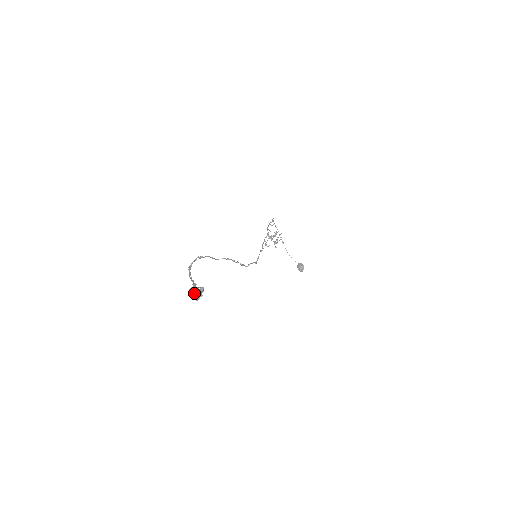
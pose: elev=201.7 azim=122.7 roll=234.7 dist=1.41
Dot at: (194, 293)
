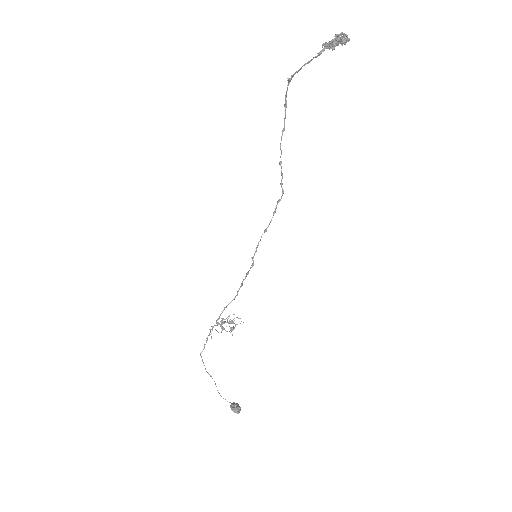
Dot at: (336, 39)
